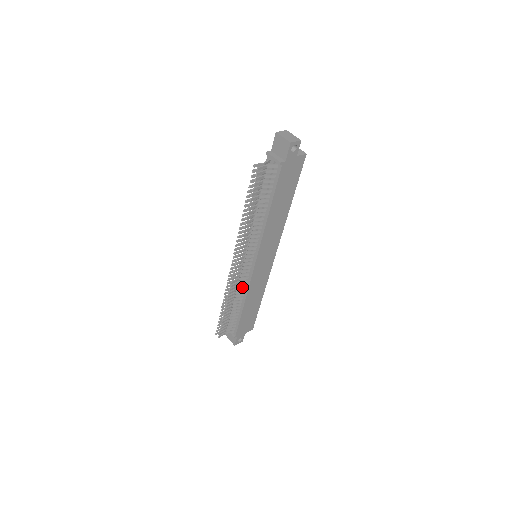
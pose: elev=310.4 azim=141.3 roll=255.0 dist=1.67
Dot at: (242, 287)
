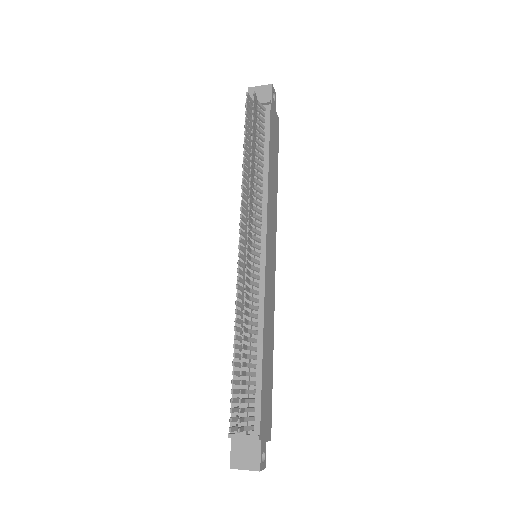
Dot at: (253, 305)
